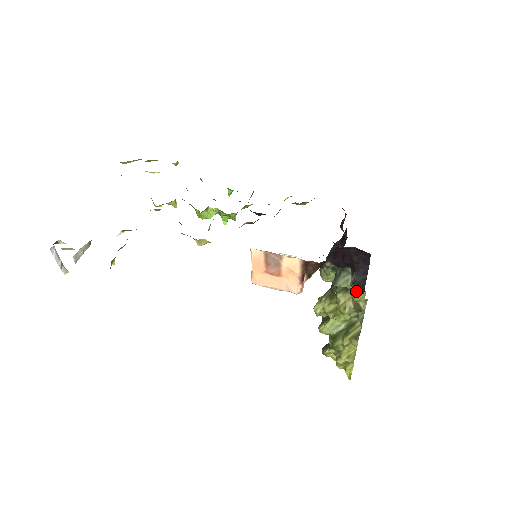
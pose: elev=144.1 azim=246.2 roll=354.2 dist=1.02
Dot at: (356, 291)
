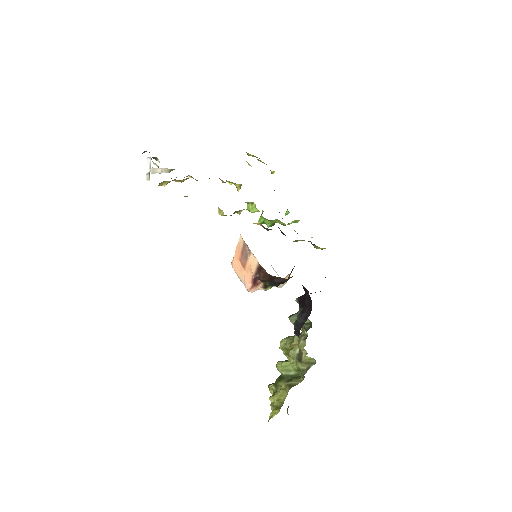
Dot at: (295, 331)
